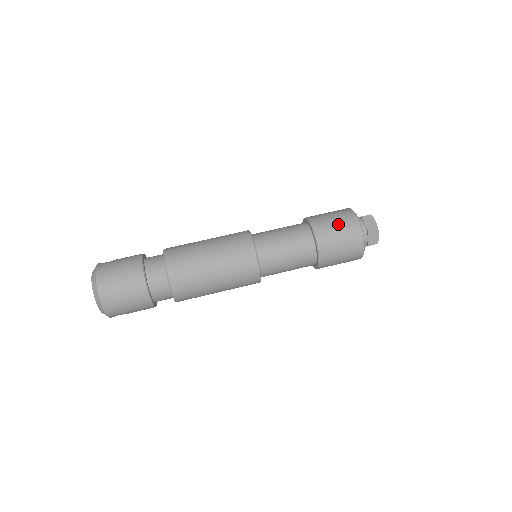
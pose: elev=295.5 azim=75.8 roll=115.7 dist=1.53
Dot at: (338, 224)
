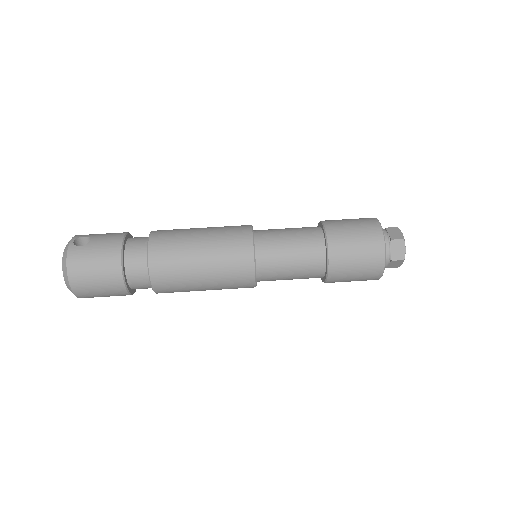
Dot at: (359, 255)
